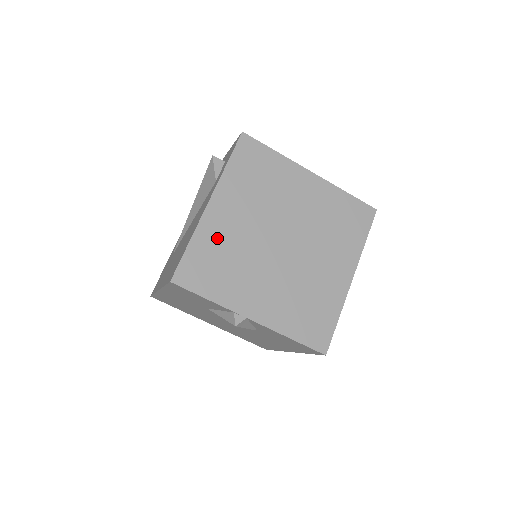
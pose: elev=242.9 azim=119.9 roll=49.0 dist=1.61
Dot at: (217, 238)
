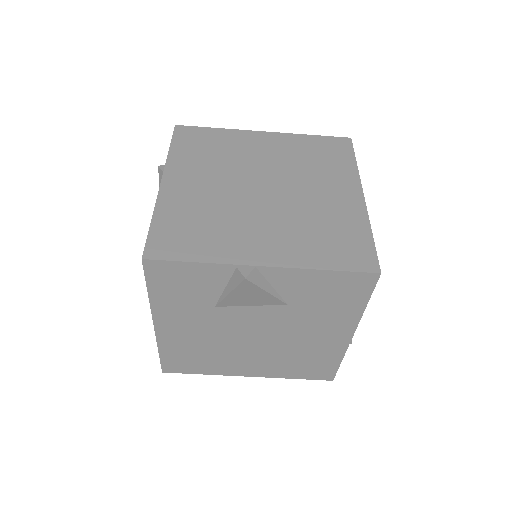
Dot at: (184, 206)
